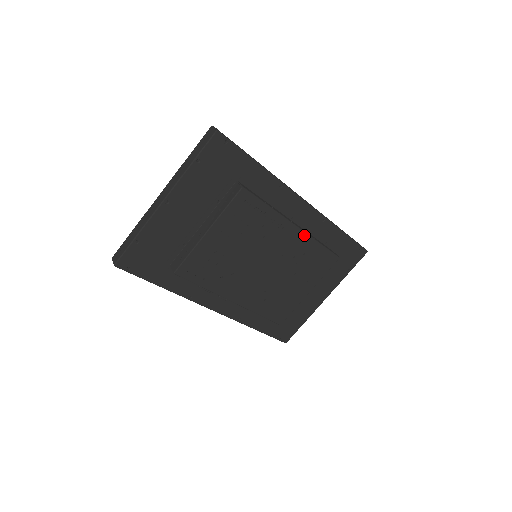
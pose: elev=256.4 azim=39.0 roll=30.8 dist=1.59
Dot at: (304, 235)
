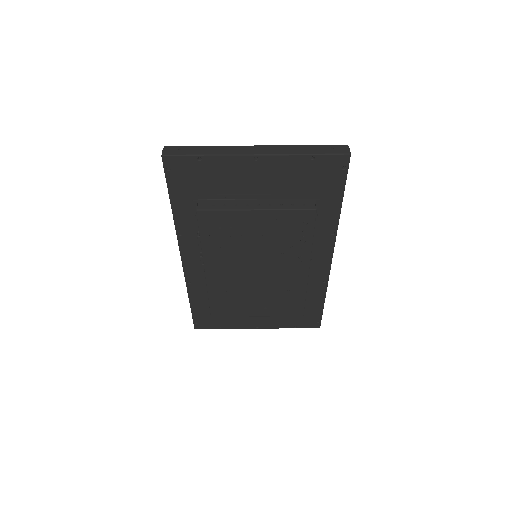
Dot at: (305, 280)
